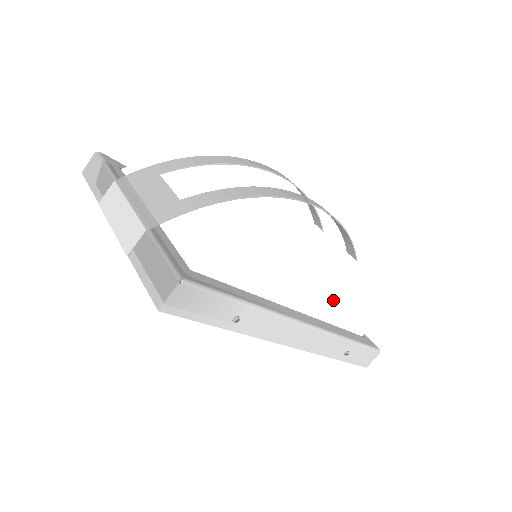
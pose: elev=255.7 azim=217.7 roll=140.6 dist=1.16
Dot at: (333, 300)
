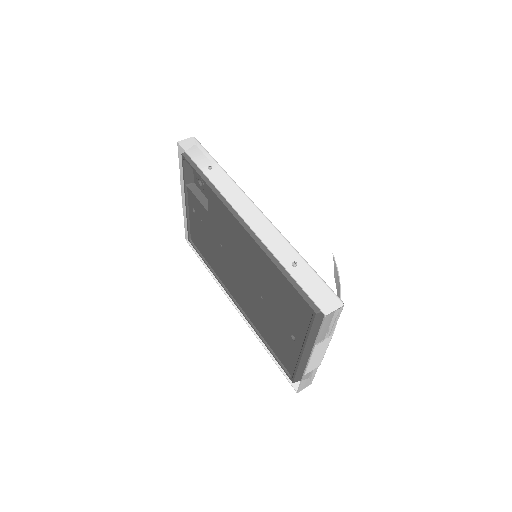
Dot at: (291, 230)
